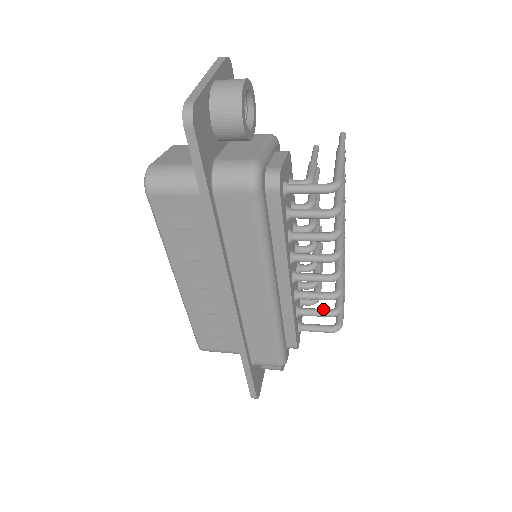
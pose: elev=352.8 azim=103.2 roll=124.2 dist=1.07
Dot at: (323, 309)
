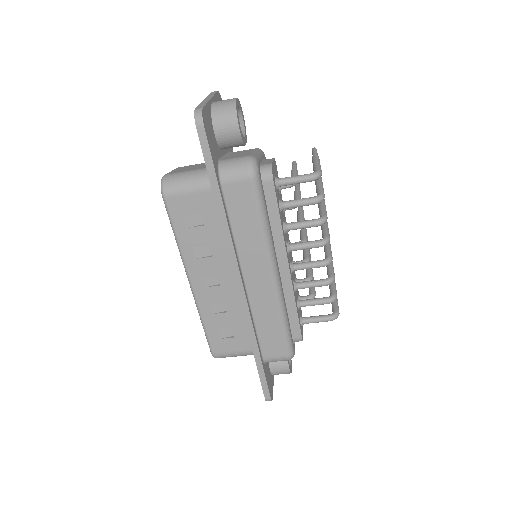
Dot at: (320, 298)
